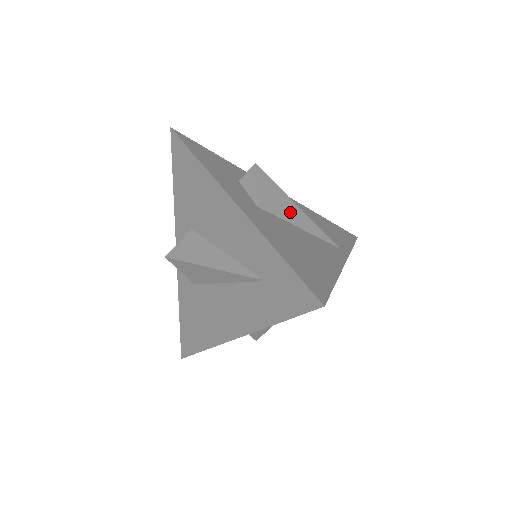
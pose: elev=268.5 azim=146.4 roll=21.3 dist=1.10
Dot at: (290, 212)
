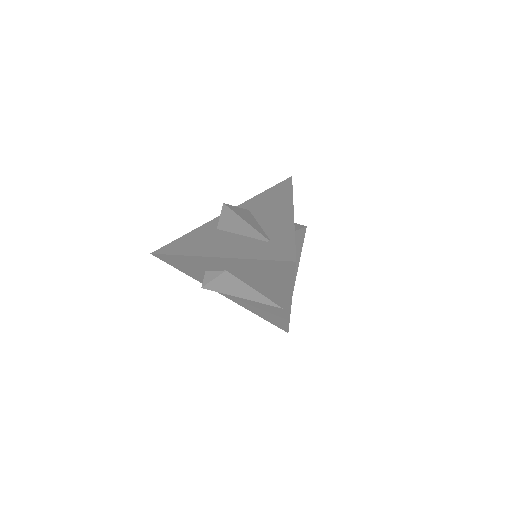
Dot at: (296, 258)
